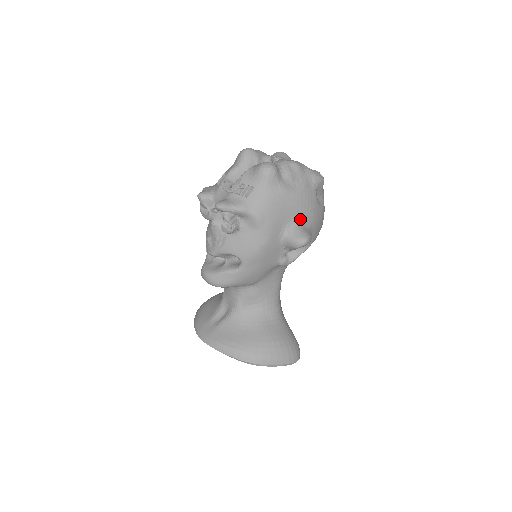
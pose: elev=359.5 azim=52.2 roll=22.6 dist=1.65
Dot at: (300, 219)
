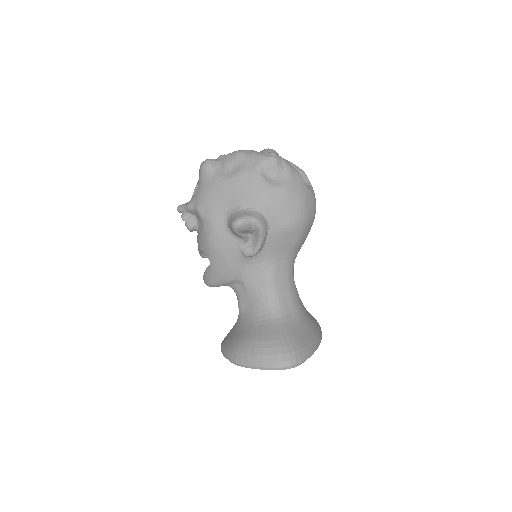
Dot at: (241, 203)
